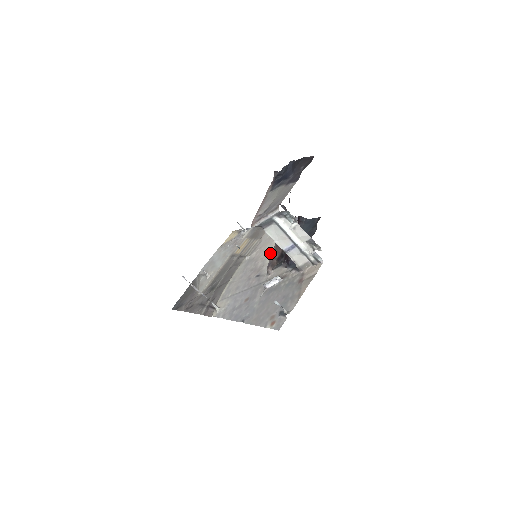
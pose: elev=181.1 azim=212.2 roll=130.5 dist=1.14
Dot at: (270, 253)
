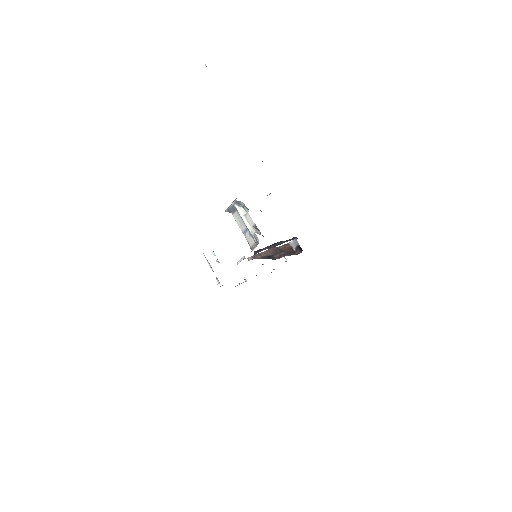
Dot at: occluded
